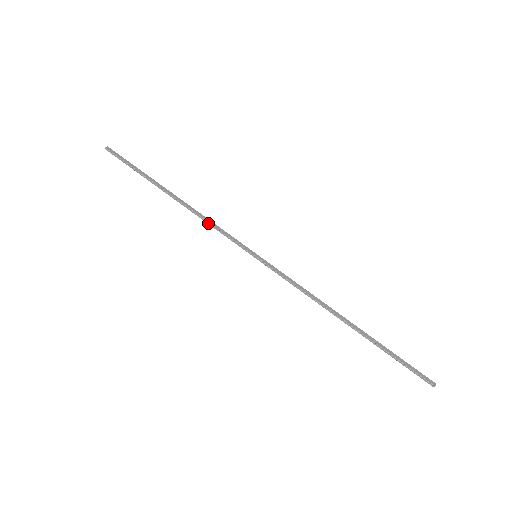
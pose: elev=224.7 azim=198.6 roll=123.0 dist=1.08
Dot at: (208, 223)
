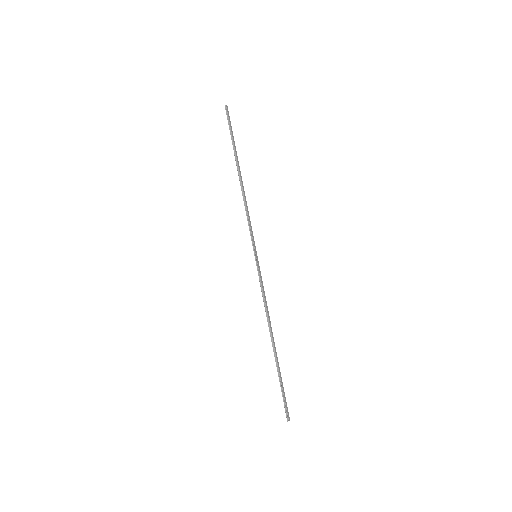
Dot at: (246, 210)
